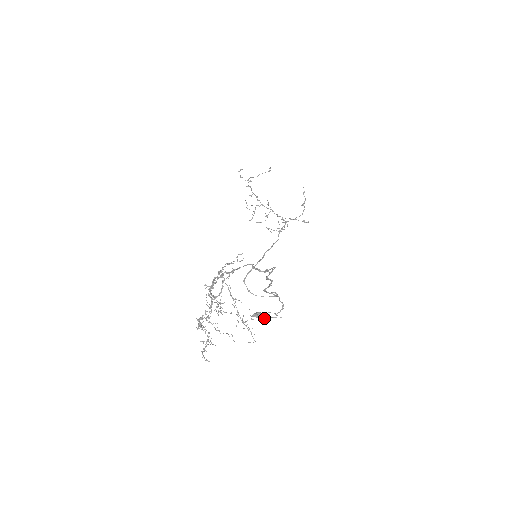
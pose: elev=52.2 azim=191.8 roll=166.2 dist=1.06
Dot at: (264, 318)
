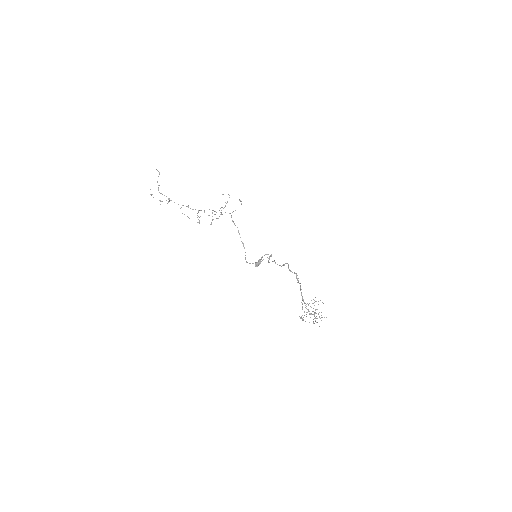
Dot at: (260, 262)
